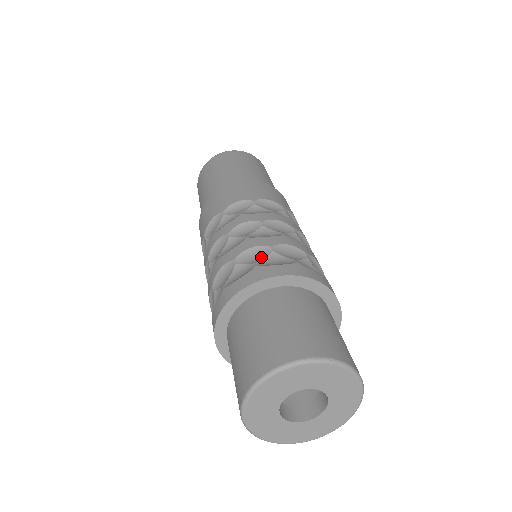
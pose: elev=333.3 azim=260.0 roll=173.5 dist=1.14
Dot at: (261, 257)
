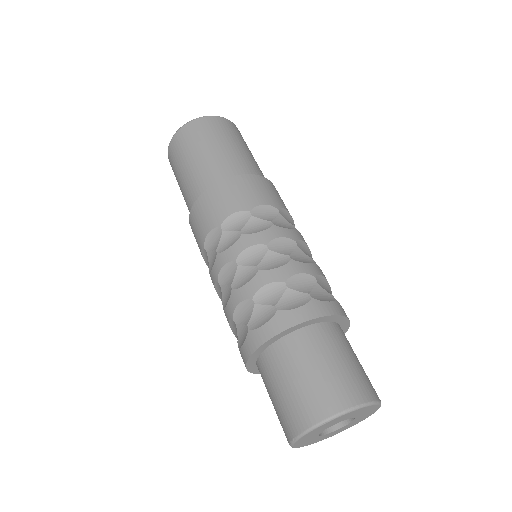
Dot at: (278, 296)
